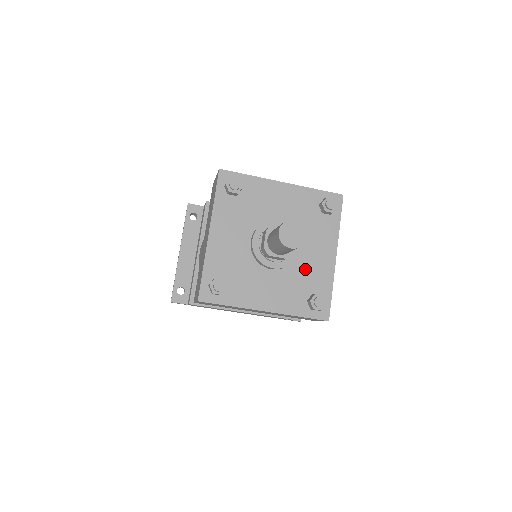
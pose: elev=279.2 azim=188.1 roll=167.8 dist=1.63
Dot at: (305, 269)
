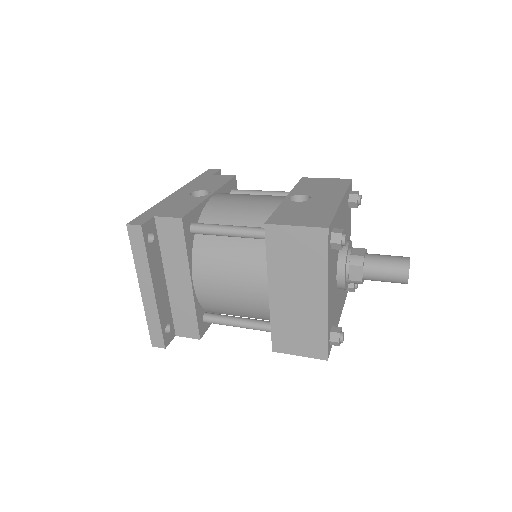
Dot at: occluded
